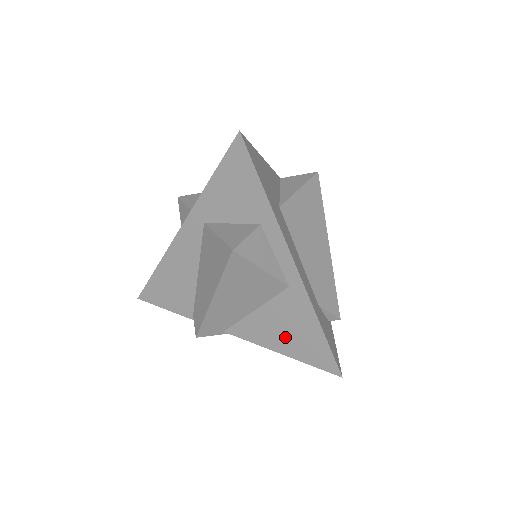
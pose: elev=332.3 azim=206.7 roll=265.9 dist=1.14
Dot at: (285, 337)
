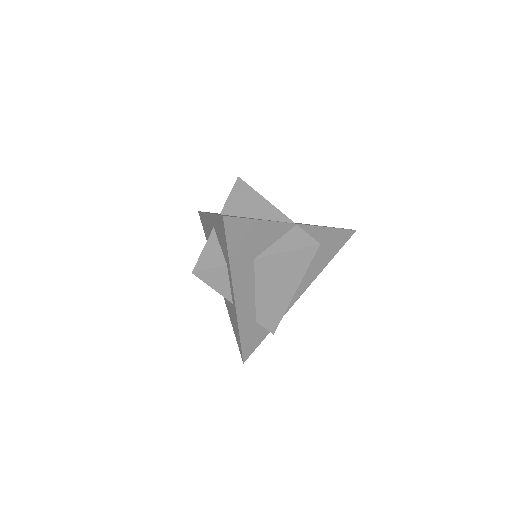
Dot at: (231, 317)
